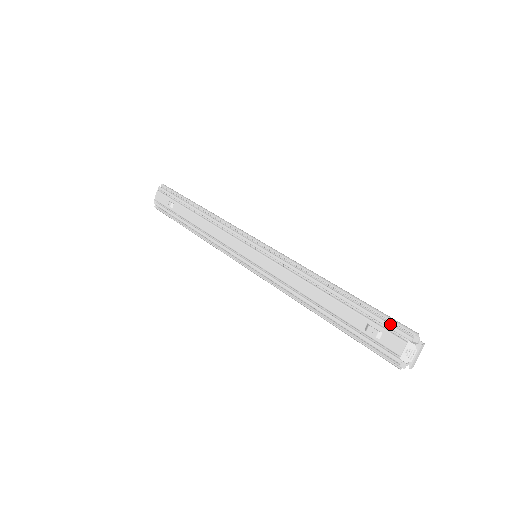
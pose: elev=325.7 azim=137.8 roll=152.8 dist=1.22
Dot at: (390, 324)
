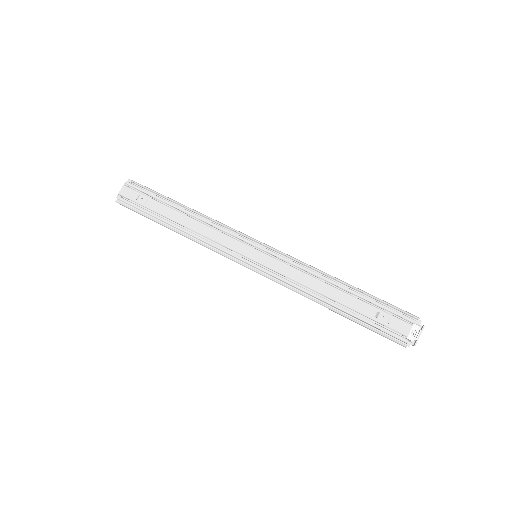
Dot at: (397, 311)
